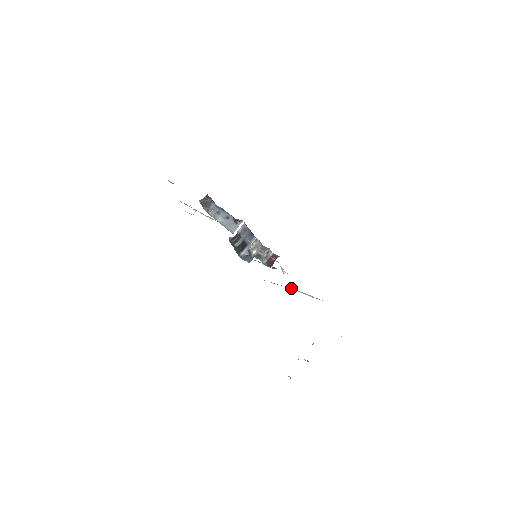
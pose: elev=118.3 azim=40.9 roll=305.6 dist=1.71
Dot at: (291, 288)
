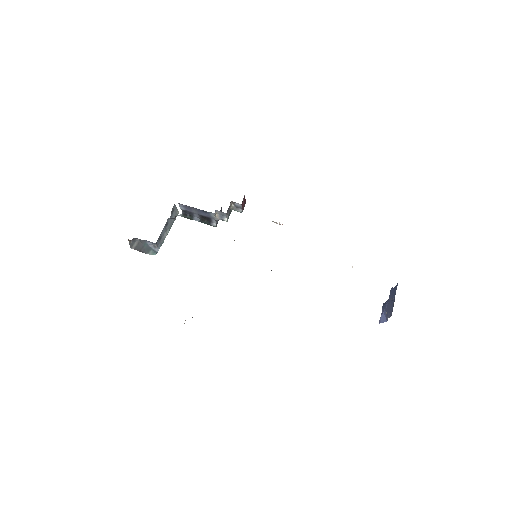
Dot at: occluded
